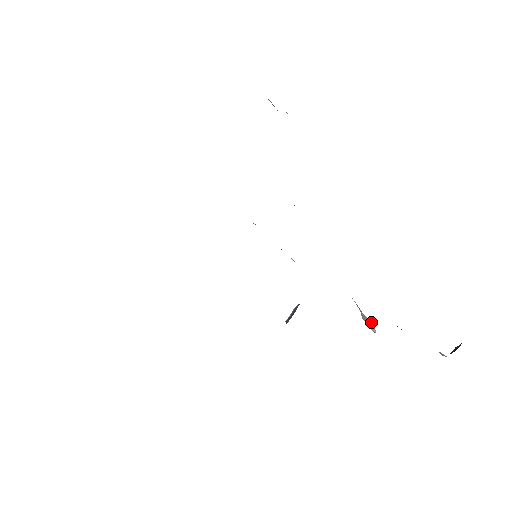
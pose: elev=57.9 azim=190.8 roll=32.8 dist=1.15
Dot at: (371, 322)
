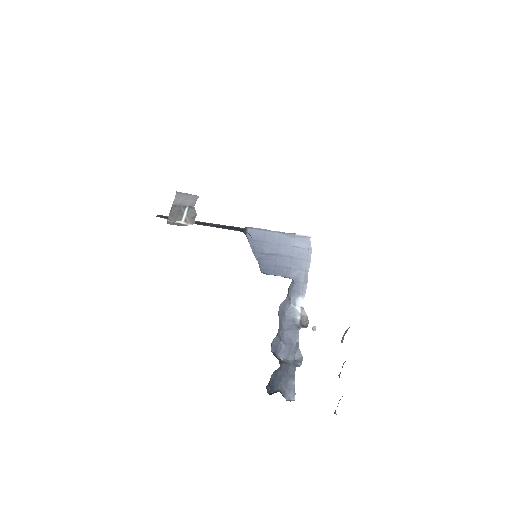
Dot at: (307, 326)
